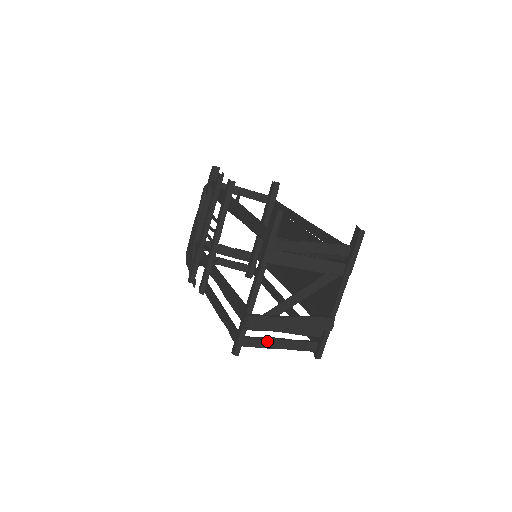
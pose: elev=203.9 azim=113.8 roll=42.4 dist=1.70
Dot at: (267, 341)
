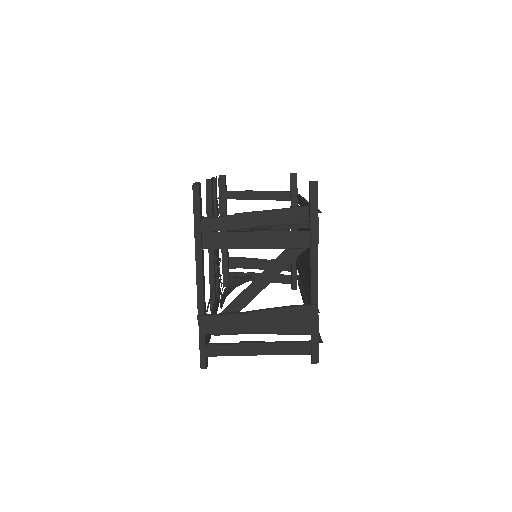
Dot at: (238, 347)
